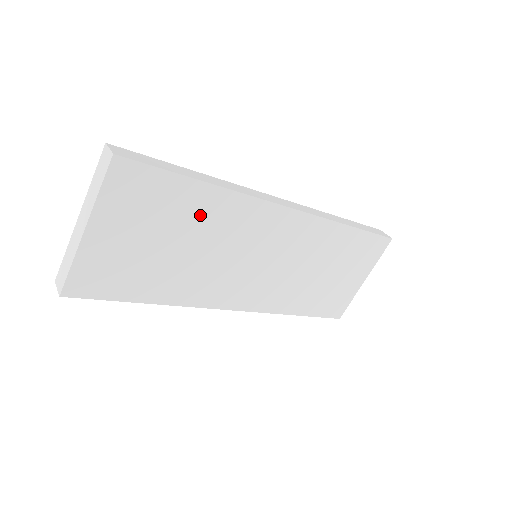
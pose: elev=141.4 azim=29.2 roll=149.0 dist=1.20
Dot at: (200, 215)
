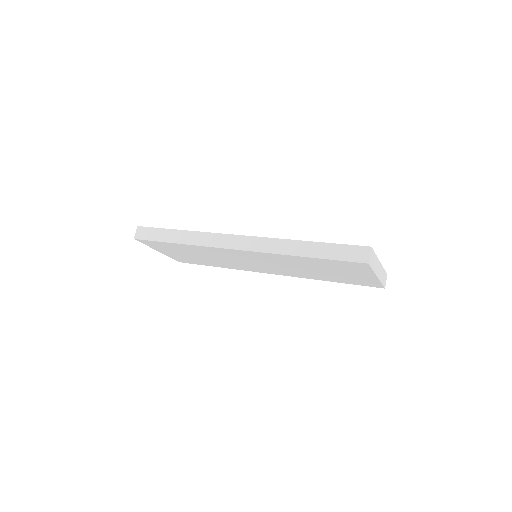
Dot at: (192, 250)
